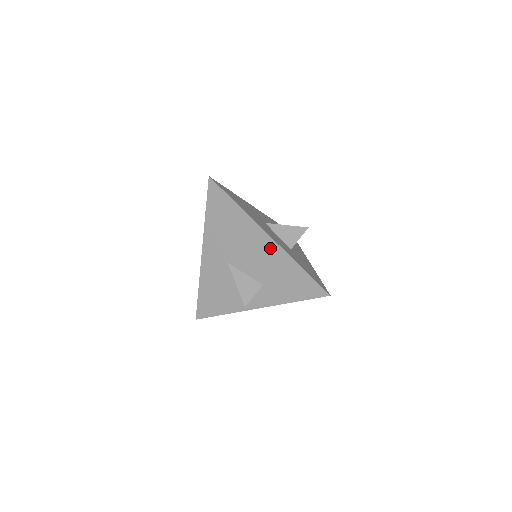
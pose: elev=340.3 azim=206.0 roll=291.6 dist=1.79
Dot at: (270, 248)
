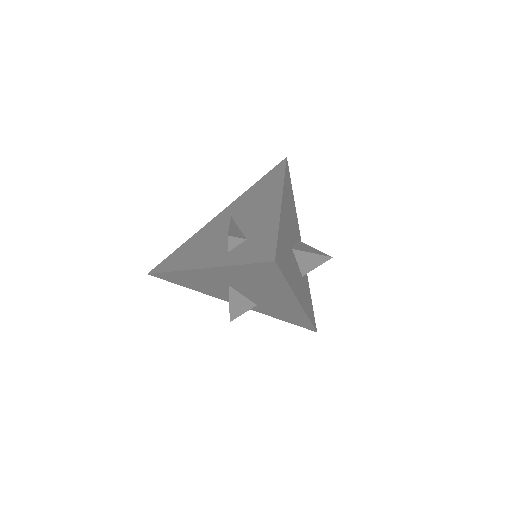
Dot at: (292, 306)
